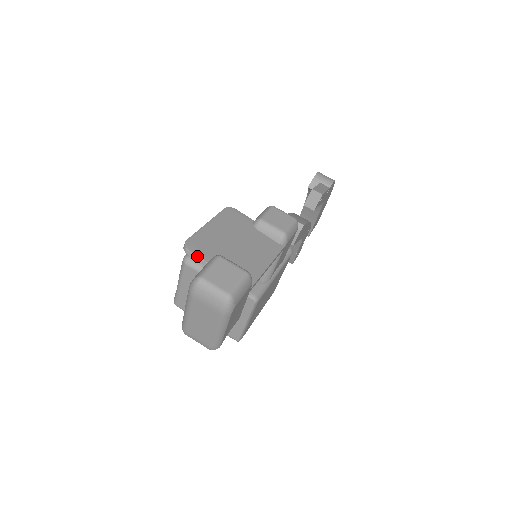
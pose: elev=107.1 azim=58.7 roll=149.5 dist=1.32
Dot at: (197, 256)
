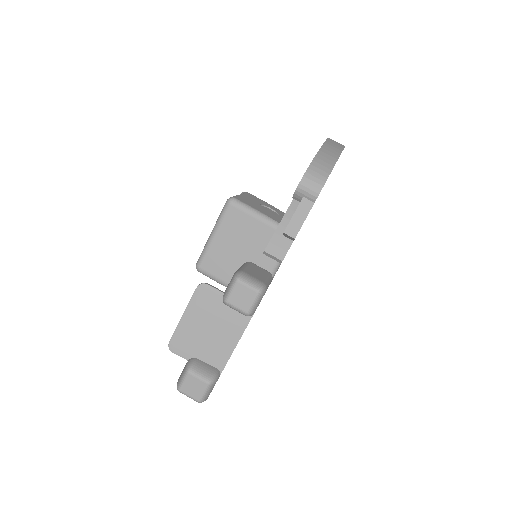
Dot at: occluded
